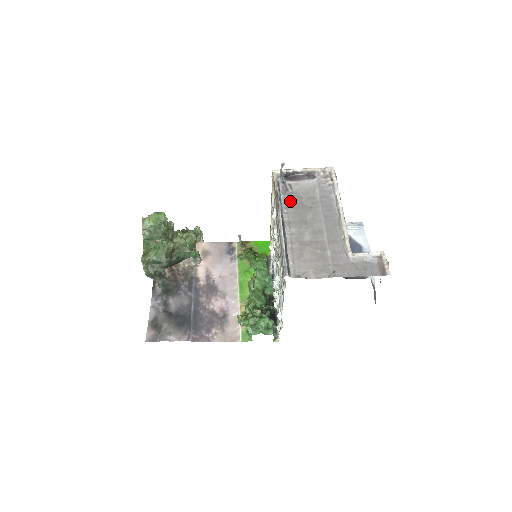
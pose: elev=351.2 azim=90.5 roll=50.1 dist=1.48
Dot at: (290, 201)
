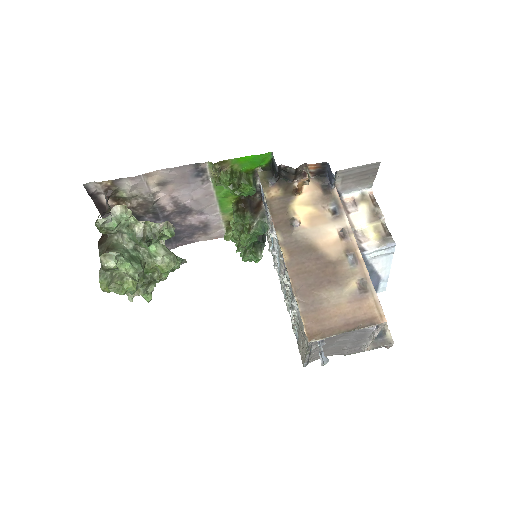
Dot at: occluded
